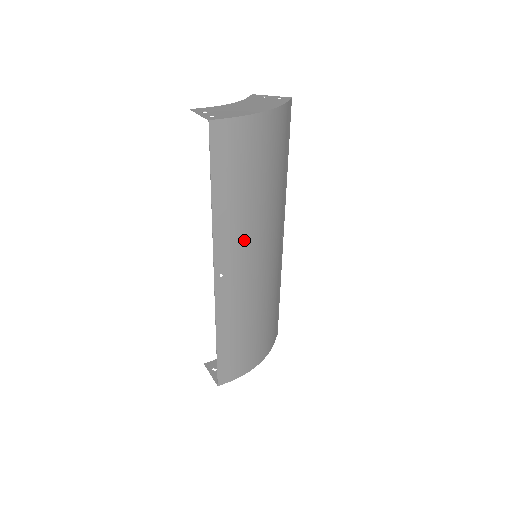
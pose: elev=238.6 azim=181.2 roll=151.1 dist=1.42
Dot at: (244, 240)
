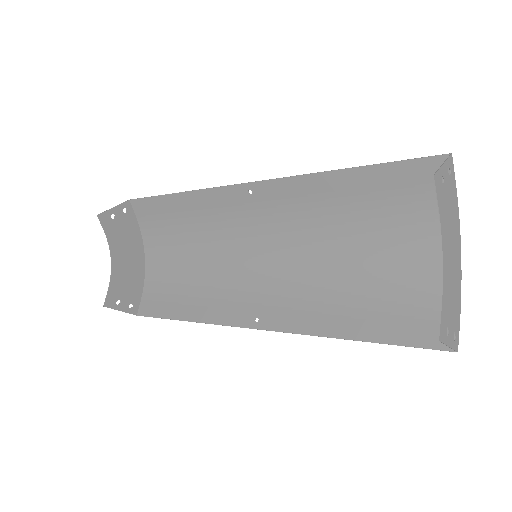
Dot at: (295, 289)
